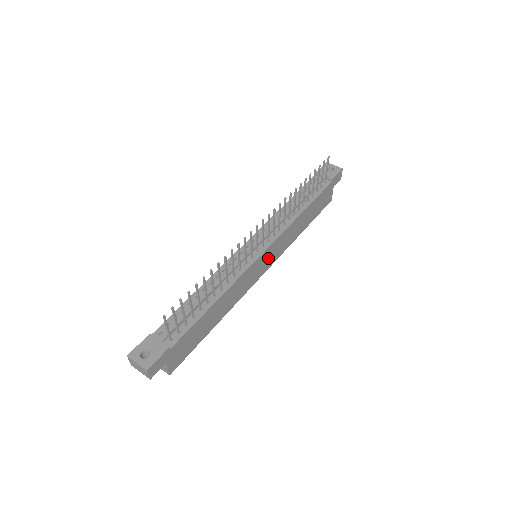
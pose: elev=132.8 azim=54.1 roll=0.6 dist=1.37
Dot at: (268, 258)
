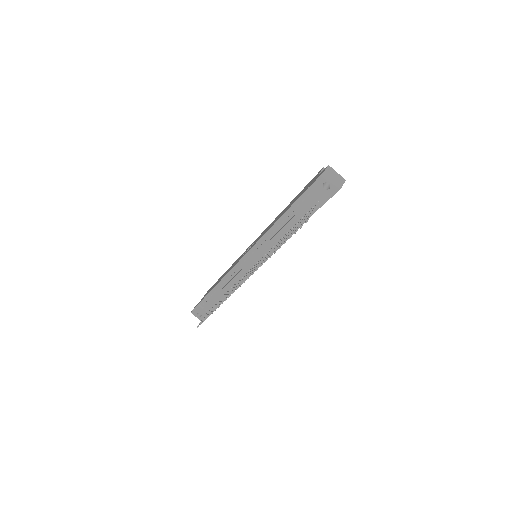
Dot at: occluded
